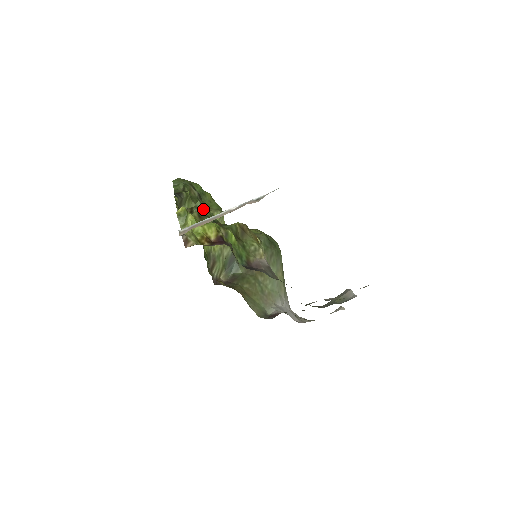
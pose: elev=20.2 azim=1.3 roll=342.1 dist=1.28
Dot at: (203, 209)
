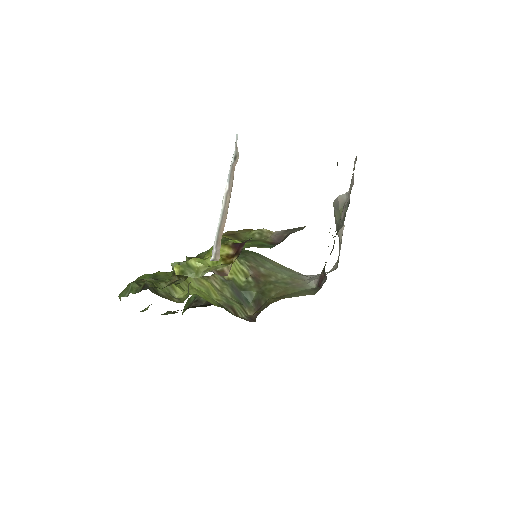
Dot at: (183, 262)
